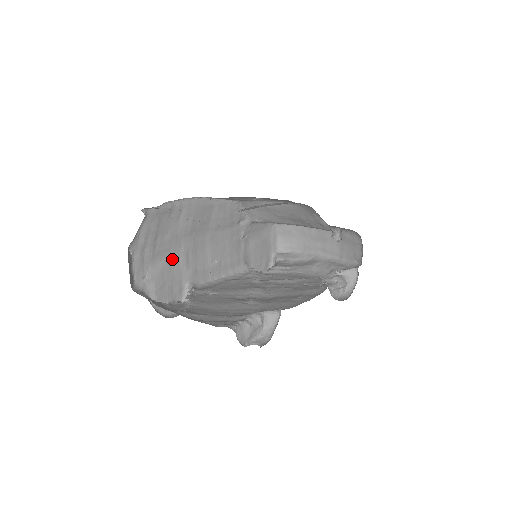
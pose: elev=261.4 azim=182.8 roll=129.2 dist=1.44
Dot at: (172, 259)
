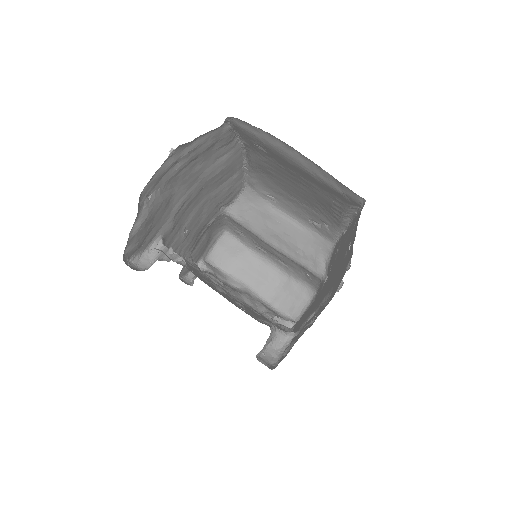
Dot at: (174, 197)
